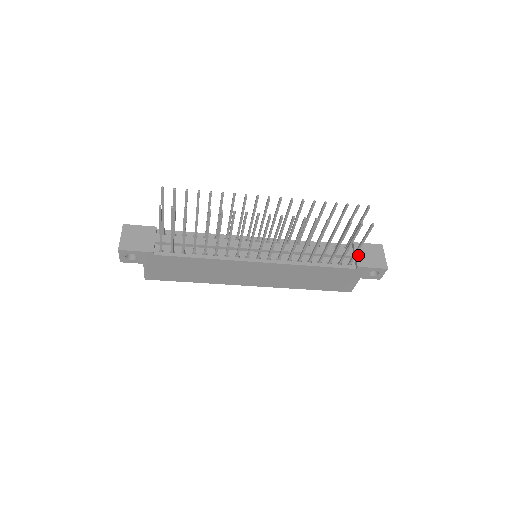
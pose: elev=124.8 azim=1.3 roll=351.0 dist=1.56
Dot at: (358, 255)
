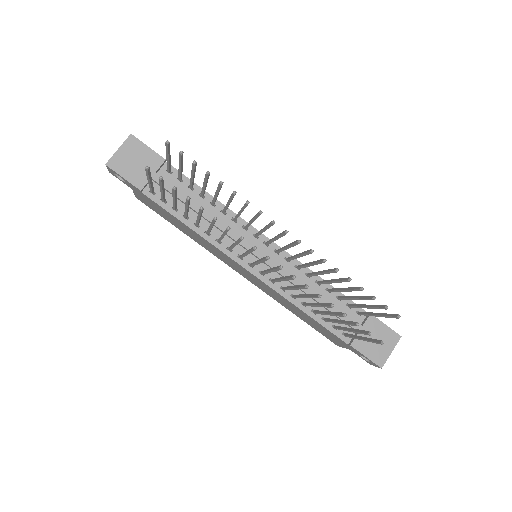
Dot at: occluded
